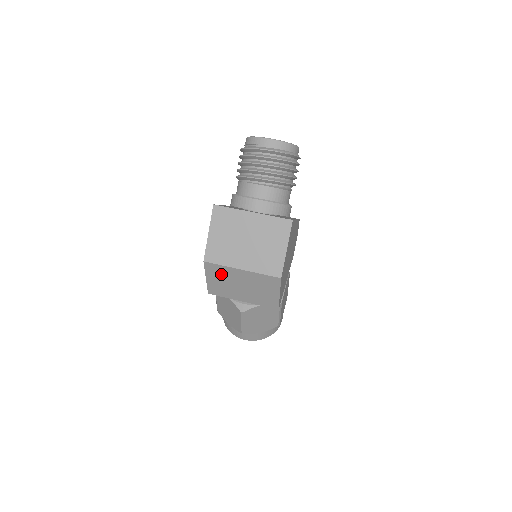
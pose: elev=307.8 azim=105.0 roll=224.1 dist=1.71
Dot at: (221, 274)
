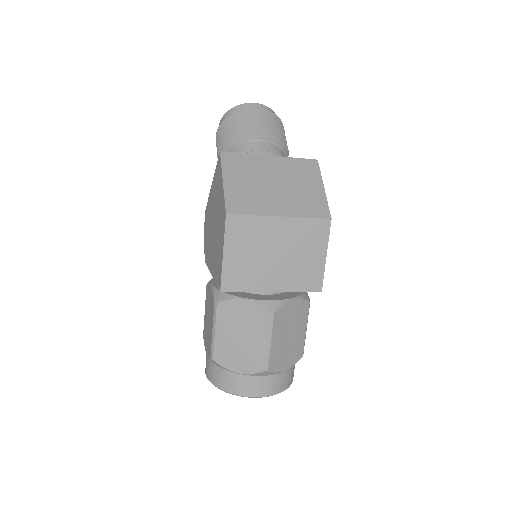
Dot at: (248, 236)
